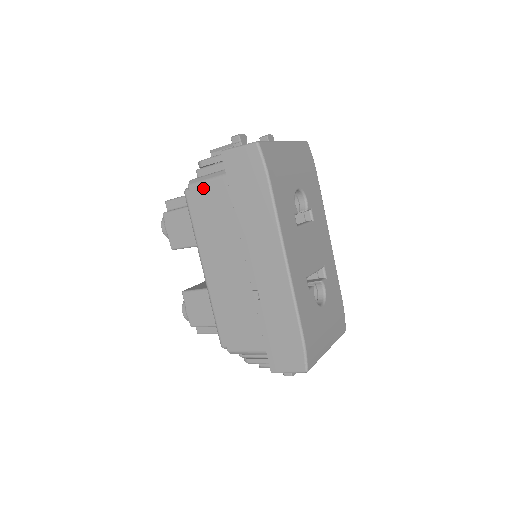
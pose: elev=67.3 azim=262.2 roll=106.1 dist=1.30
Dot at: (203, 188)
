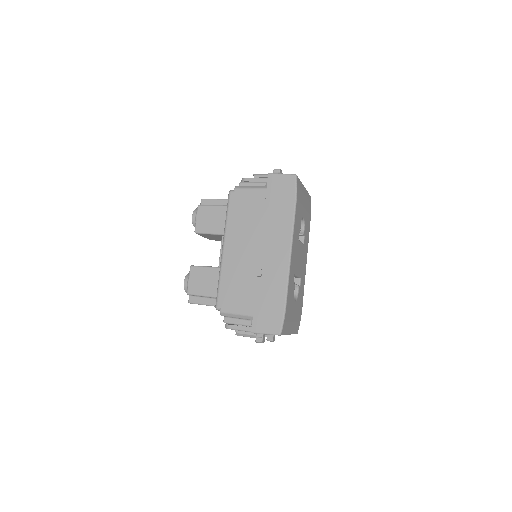
Dot at: (246, 192)
